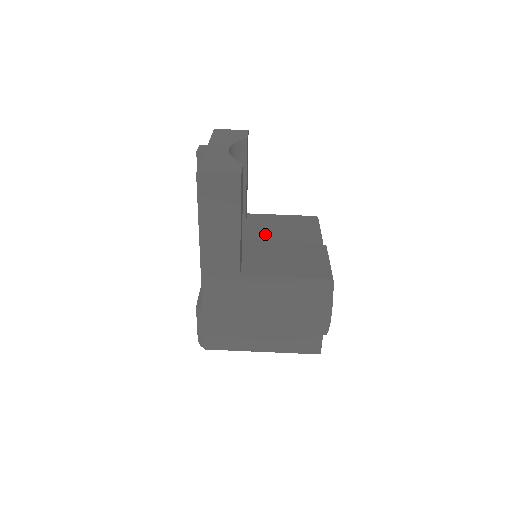
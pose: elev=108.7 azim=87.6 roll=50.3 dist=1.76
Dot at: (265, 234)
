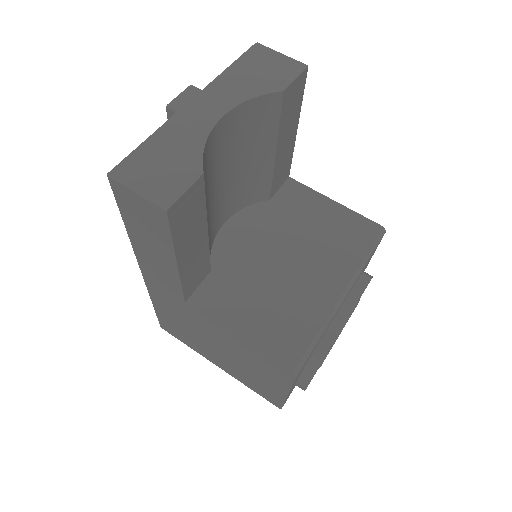
Dot at: (280, 233)
